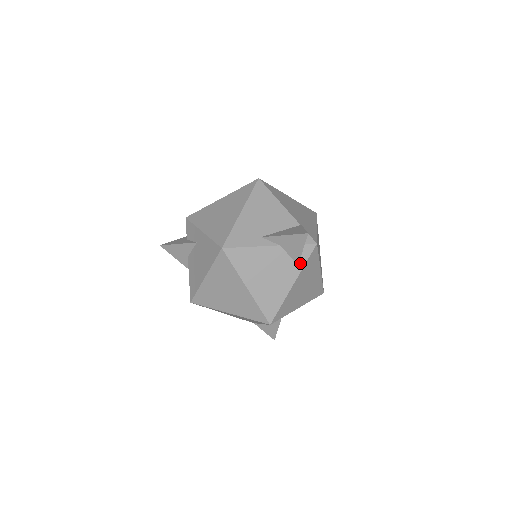
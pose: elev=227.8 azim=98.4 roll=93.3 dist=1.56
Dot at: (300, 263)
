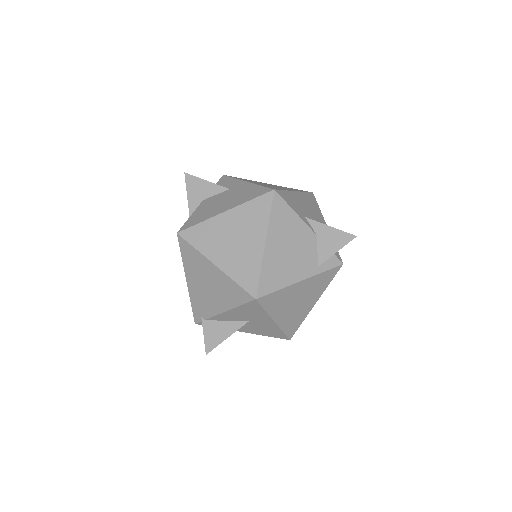
Dot at: (320, 267)
